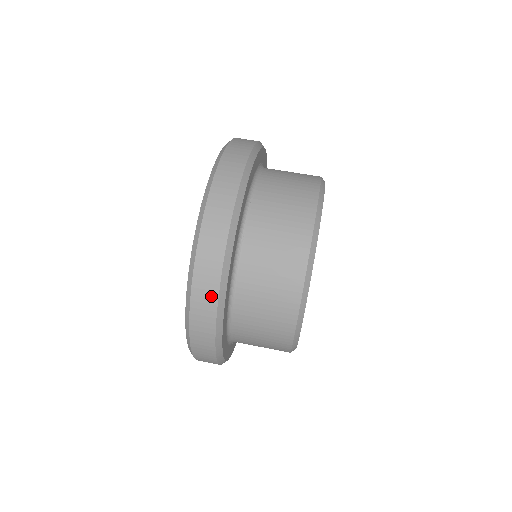
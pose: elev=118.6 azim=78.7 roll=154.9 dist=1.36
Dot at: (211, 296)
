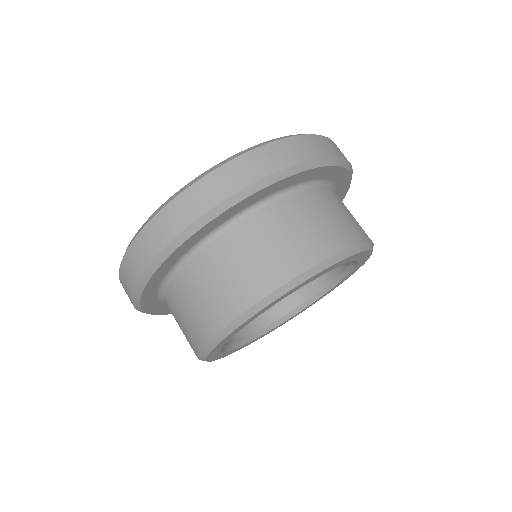
Dot at: occluded
